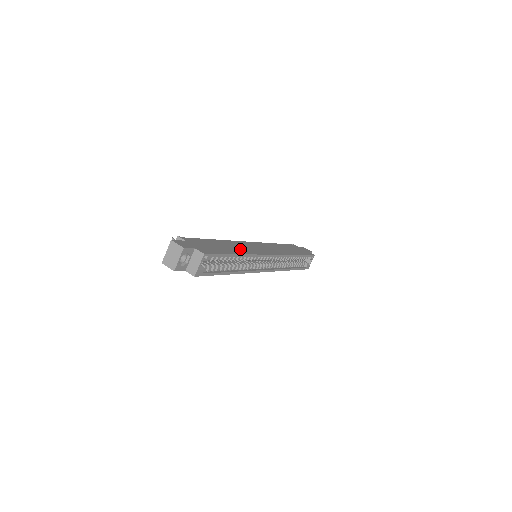
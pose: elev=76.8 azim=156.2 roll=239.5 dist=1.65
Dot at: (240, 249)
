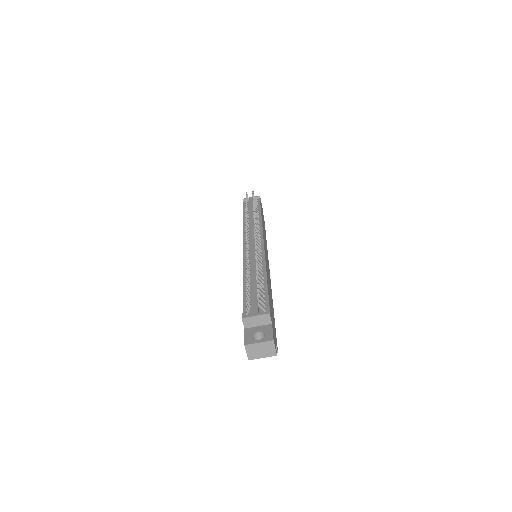
Dot at: occluded
